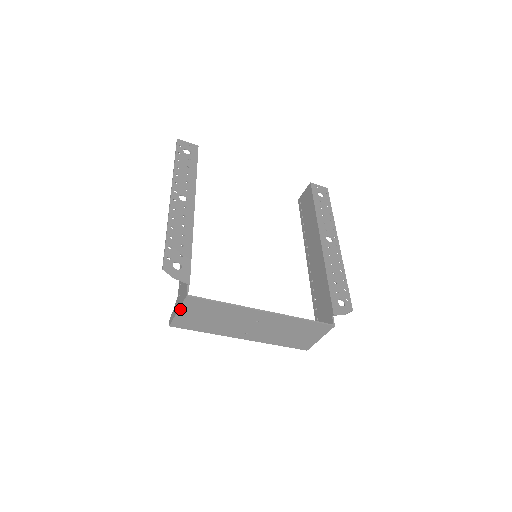
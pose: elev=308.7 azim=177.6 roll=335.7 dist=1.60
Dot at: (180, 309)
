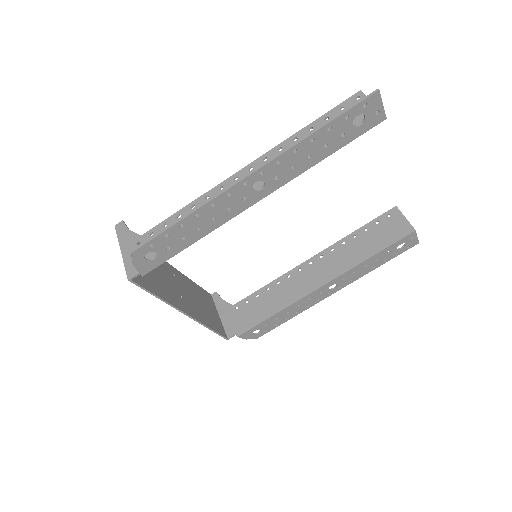
Dot at: (123, 257)
